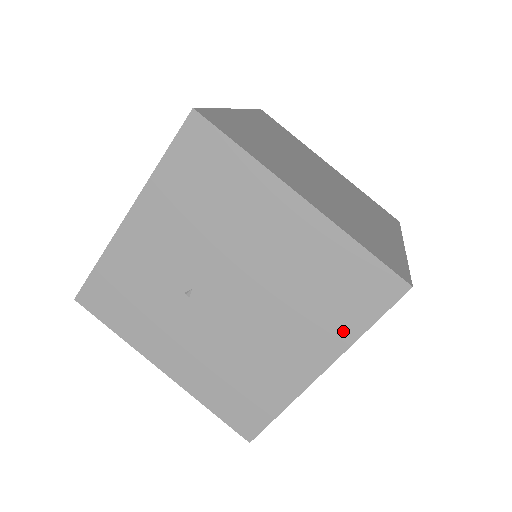
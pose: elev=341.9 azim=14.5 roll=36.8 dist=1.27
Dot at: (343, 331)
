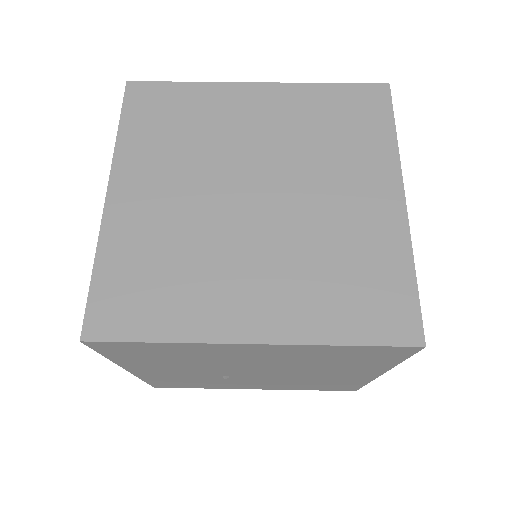
Dot at: (378, 365)
